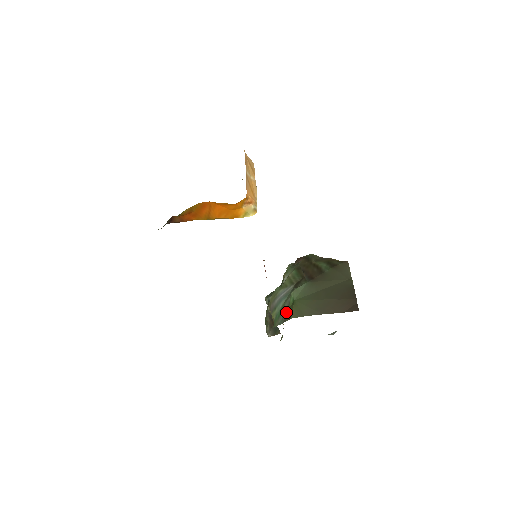
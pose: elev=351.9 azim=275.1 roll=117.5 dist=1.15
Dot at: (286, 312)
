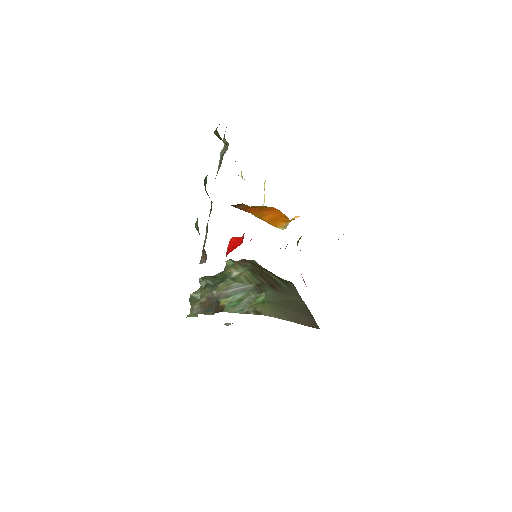
Dot at: (249, 306)
